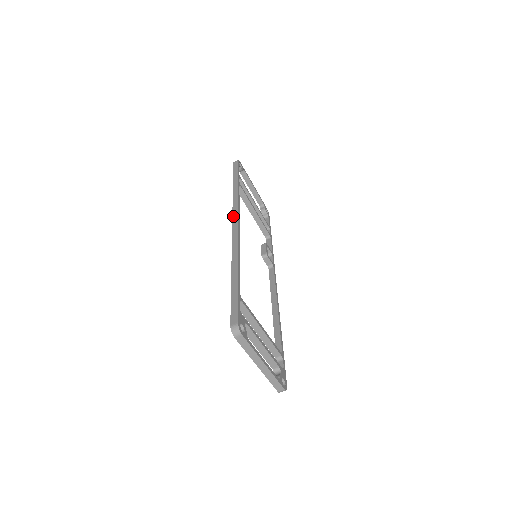
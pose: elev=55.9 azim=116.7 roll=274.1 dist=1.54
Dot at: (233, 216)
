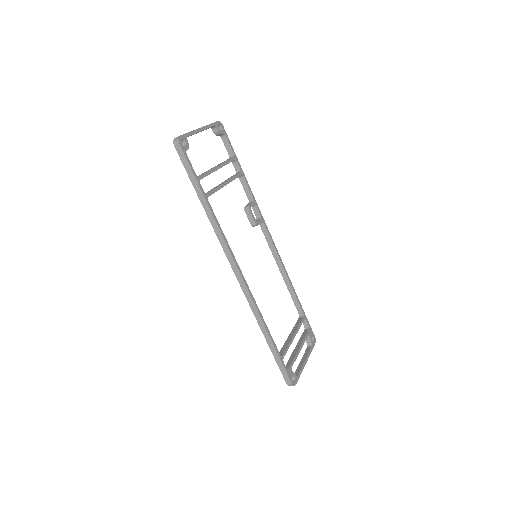
Dot at: (230, 264)
